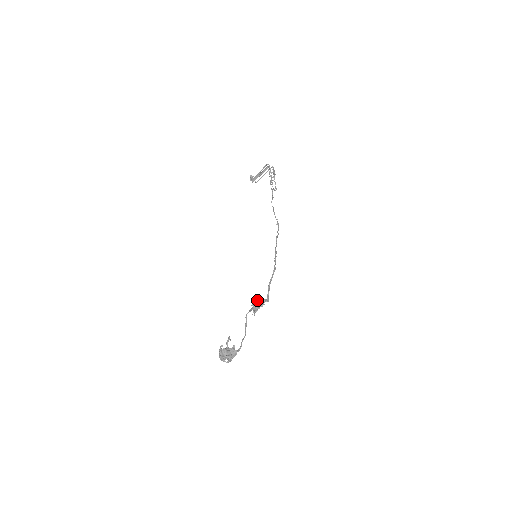
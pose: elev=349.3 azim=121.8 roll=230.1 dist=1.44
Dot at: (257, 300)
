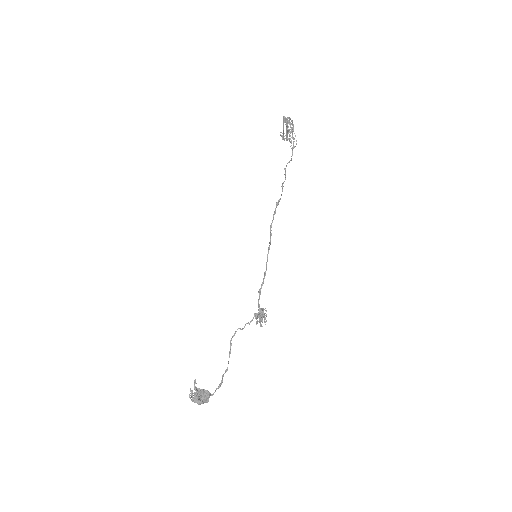
Dot at: occluded
